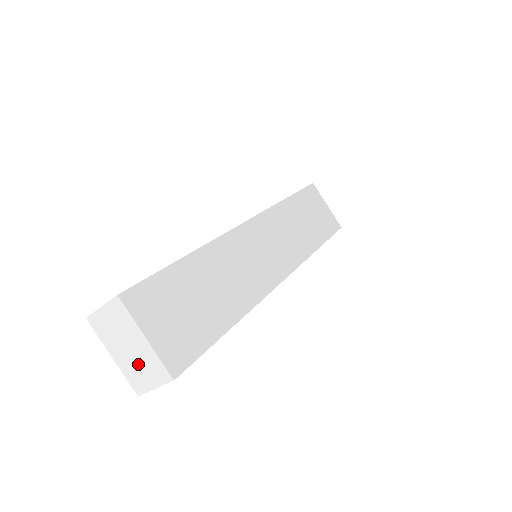
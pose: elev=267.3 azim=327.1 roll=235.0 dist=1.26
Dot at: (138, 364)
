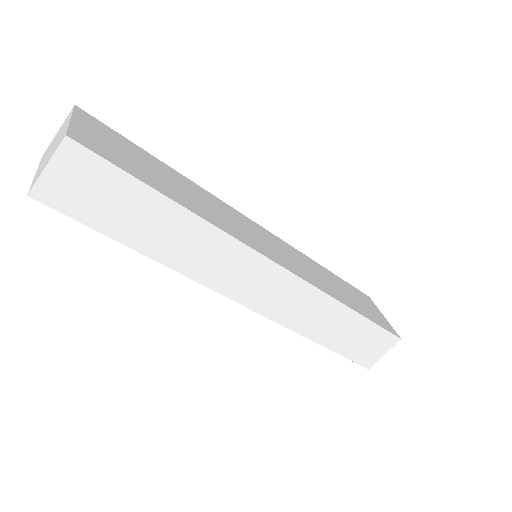
Dot at: occluded
